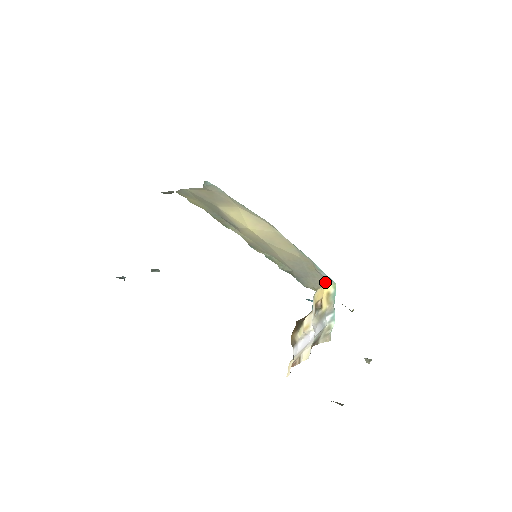
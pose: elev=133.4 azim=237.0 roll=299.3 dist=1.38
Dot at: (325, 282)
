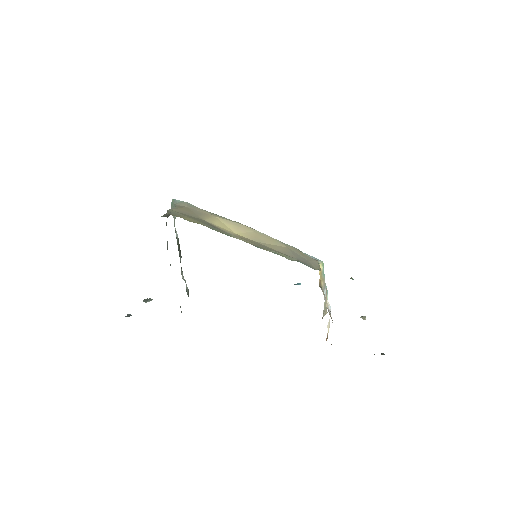
Dot at: (318, 262)
